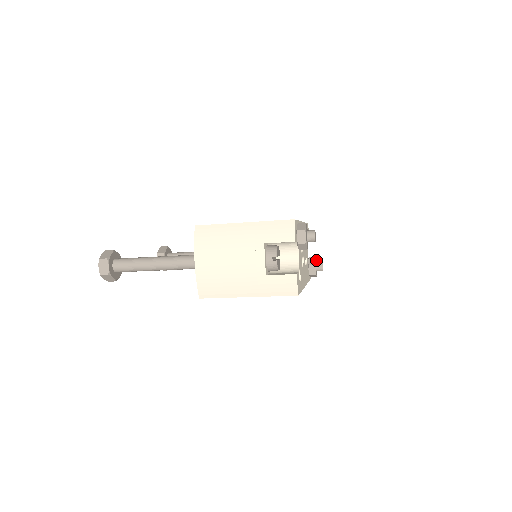
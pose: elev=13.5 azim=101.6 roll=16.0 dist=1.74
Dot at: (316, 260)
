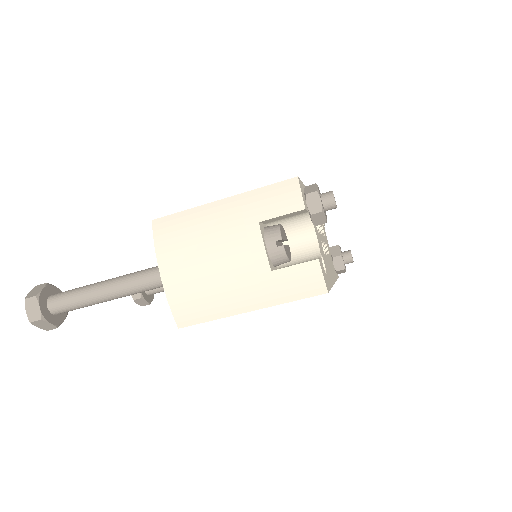
Dot at: occluded
